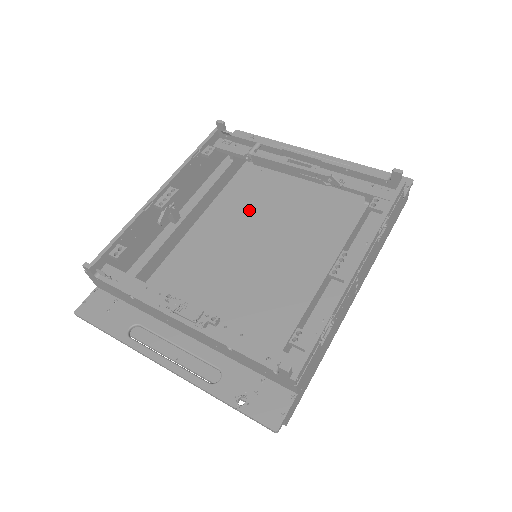
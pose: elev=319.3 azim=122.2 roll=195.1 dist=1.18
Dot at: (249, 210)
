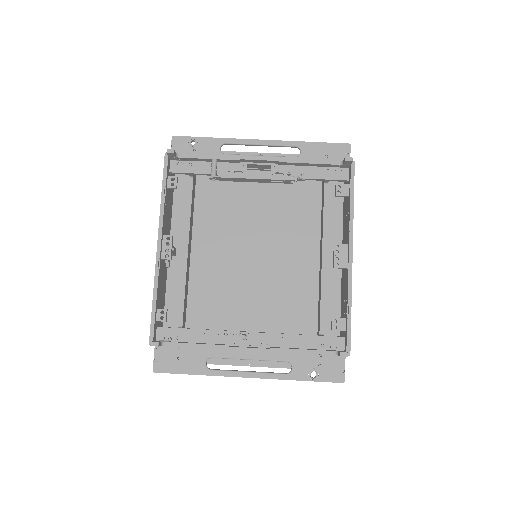
Dot at: (229, 218)
